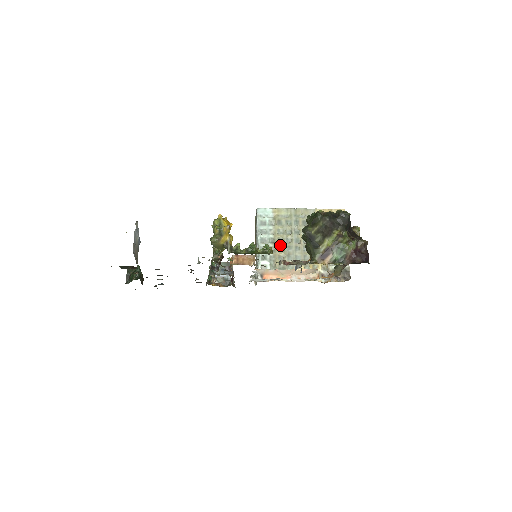
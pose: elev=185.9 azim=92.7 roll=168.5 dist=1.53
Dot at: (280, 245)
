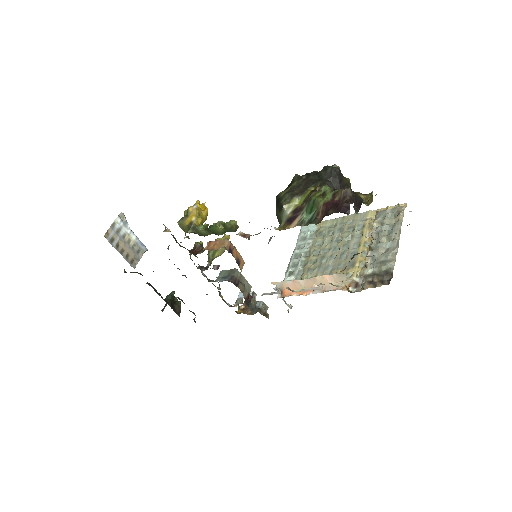
Dot at: (313, 257)
